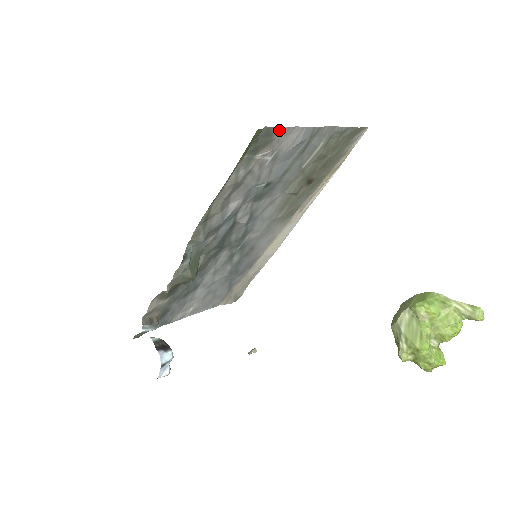
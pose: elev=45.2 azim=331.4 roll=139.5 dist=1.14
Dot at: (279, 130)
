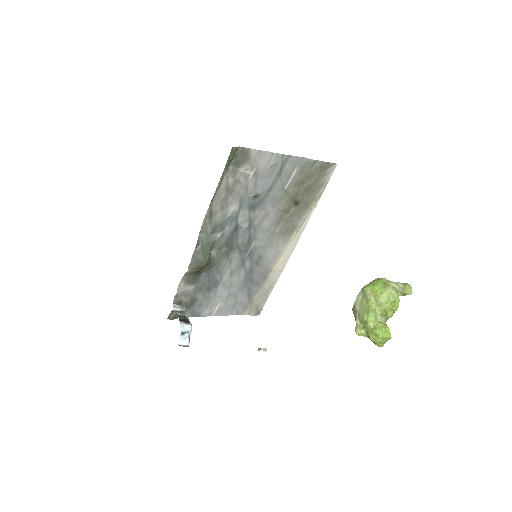
Dot at: (252, 151)
